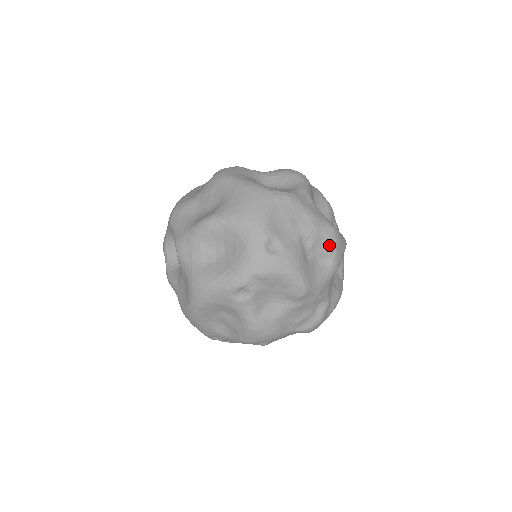
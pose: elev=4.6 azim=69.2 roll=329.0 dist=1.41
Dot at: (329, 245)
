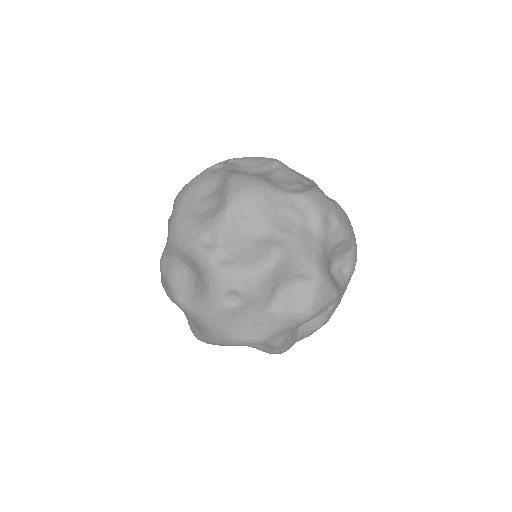
Dot at: occluded
